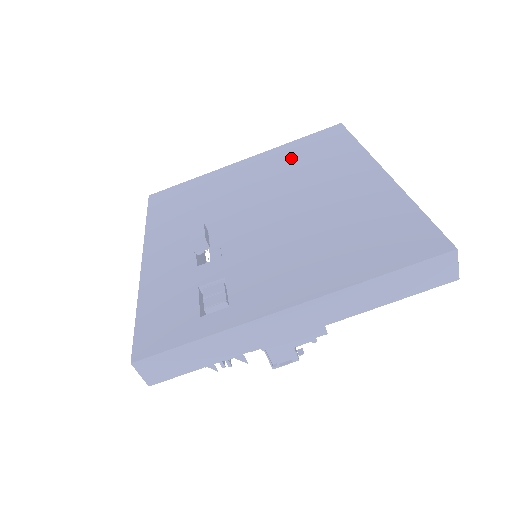
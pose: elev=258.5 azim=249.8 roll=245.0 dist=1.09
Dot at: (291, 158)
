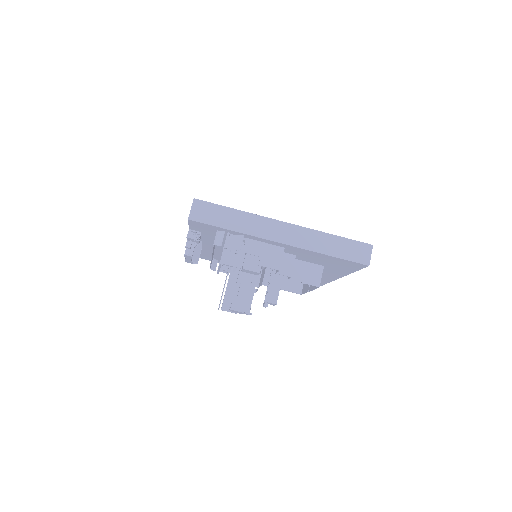
Dot at: occluded
